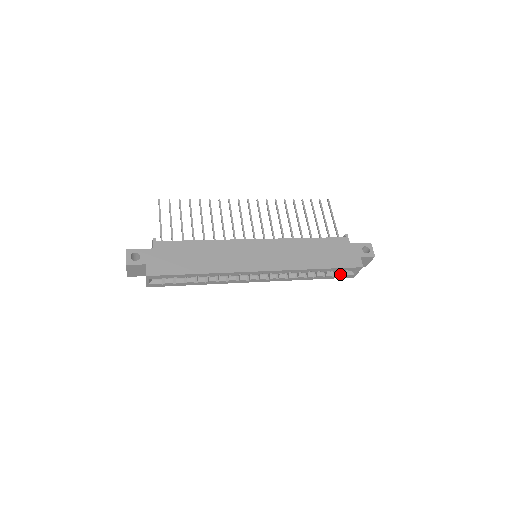
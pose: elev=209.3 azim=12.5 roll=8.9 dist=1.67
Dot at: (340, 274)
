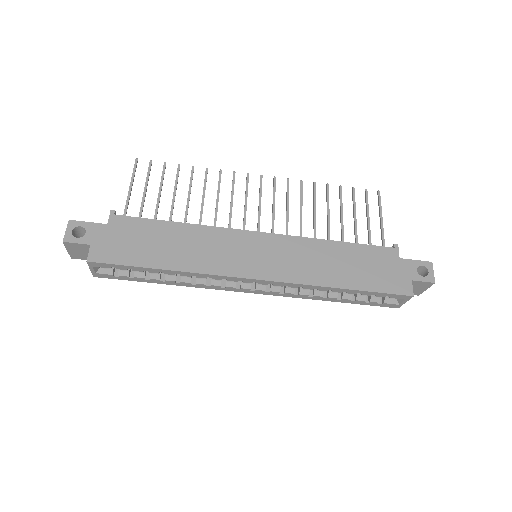
Dot at: (377, 300)
